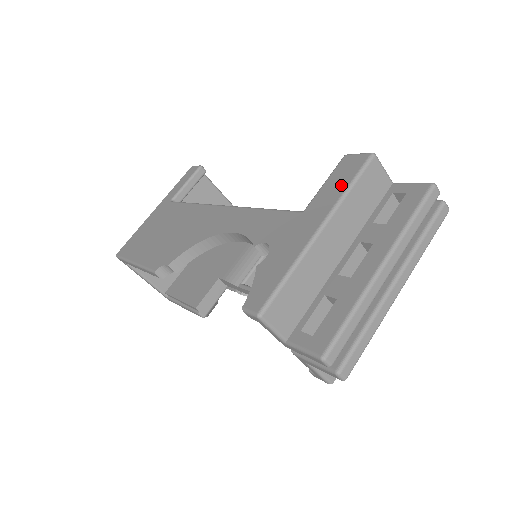
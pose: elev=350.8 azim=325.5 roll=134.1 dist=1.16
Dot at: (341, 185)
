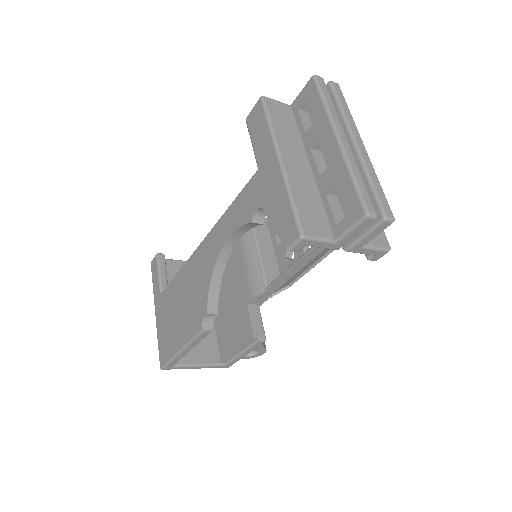
Dot at: (263, 130)
